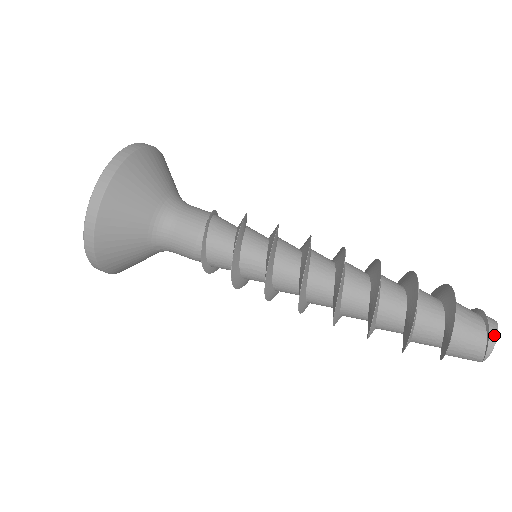
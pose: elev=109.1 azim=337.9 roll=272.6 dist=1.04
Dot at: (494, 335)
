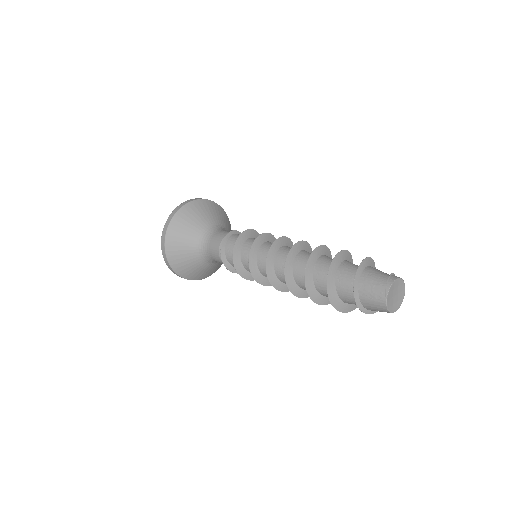
Dot at: (394, 277)
